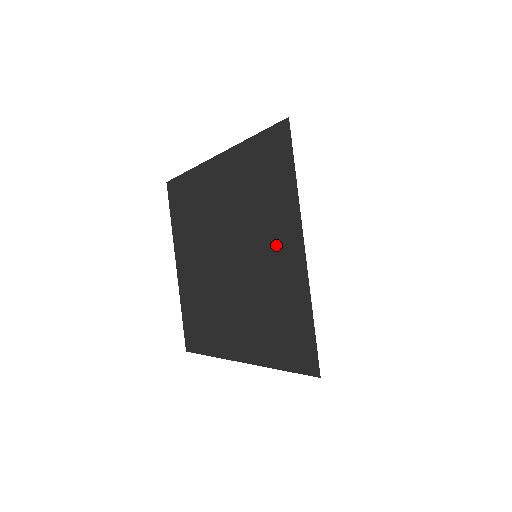
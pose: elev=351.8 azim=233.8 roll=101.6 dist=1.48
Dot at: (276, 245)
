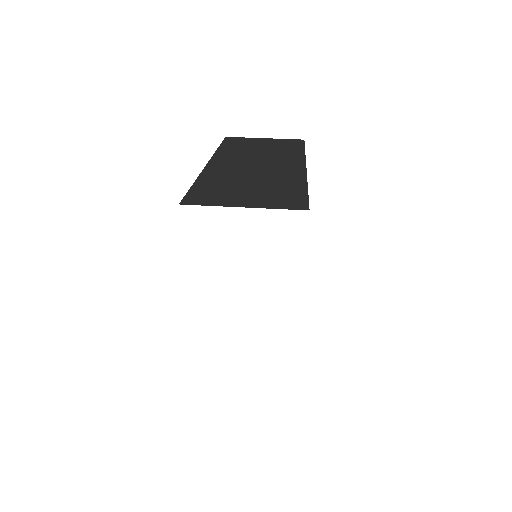
Dot at: occluded
